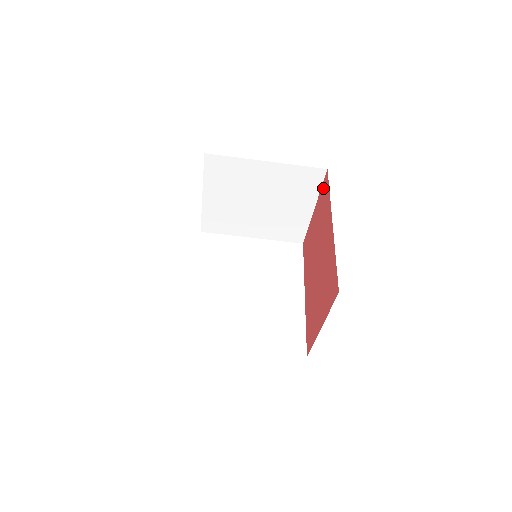
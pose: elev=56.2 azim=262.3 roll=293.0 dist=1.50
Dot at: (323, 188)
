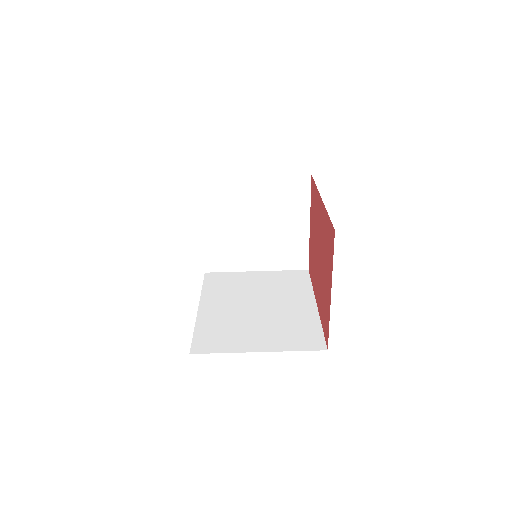
Dot at: (311, 193)
